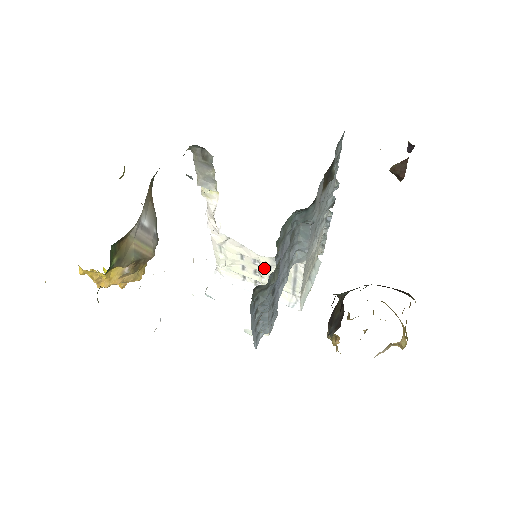
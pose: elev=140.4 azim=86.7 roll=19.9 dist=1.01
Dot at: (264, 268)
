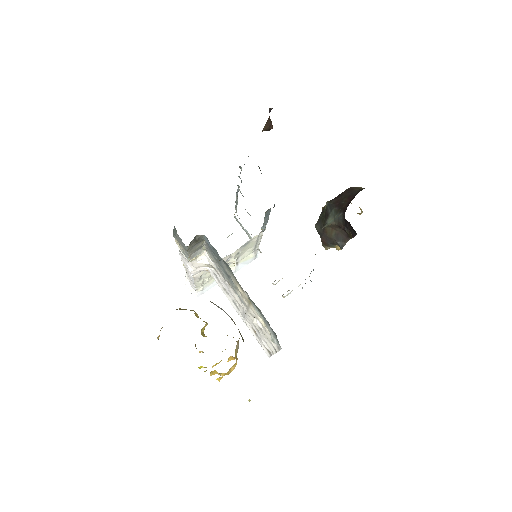
Dot at: (235, 257)
